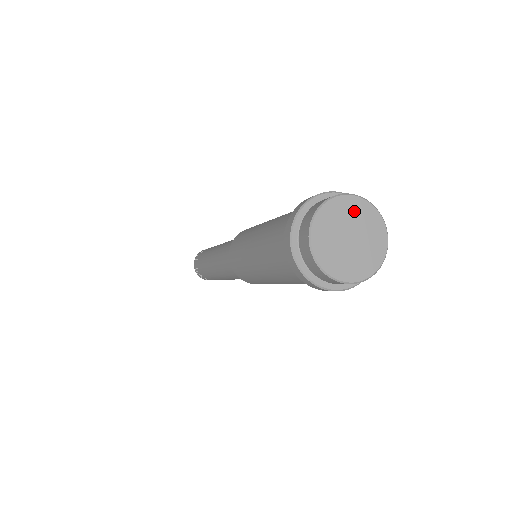
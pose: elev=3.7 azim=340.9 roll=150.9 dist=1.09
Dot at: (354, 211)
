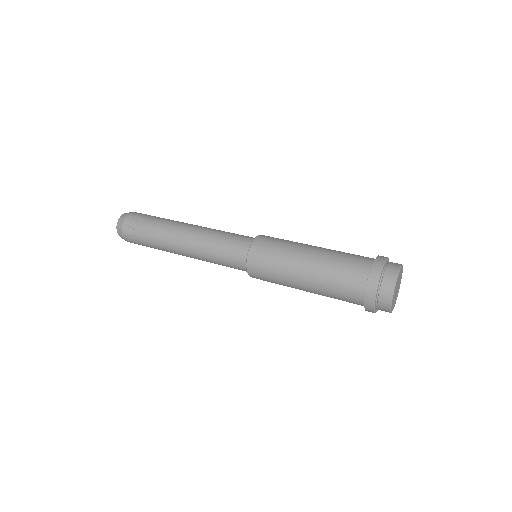
Dot at: occluded
